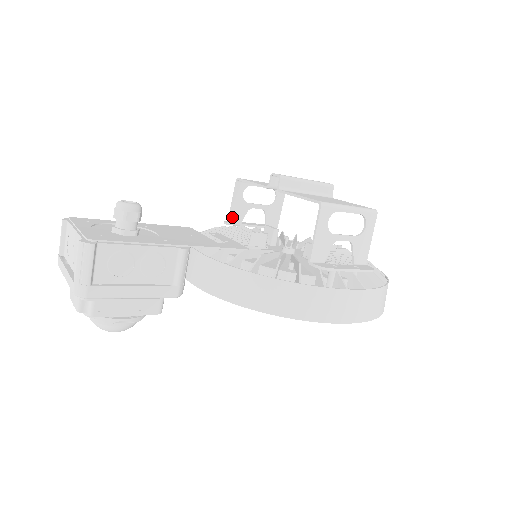
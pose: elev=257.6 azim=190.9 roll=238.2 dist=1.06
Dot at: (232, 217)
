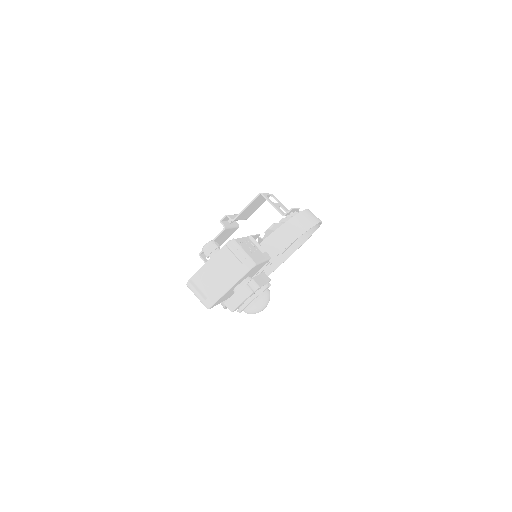
Dot at: occluded
